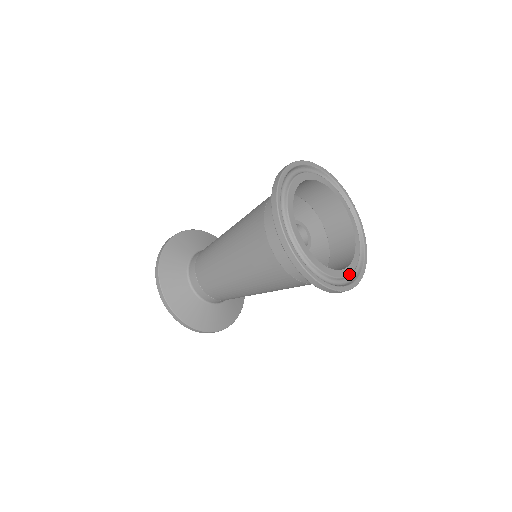
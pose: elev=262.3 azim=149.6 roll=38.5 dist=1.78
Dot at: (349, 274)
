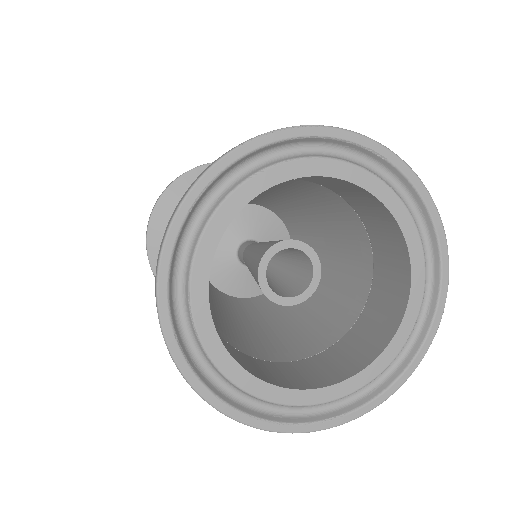
Dot at: (366, 383)
